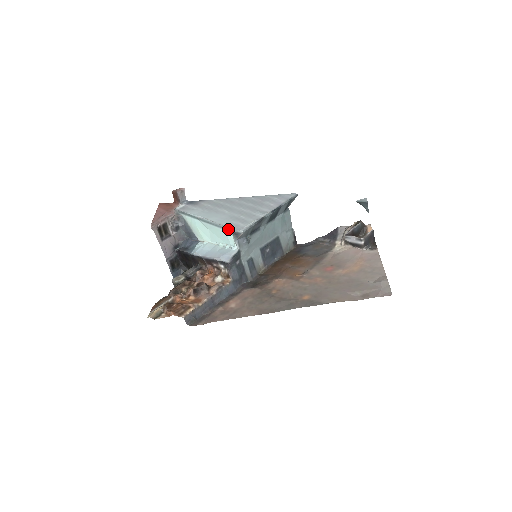
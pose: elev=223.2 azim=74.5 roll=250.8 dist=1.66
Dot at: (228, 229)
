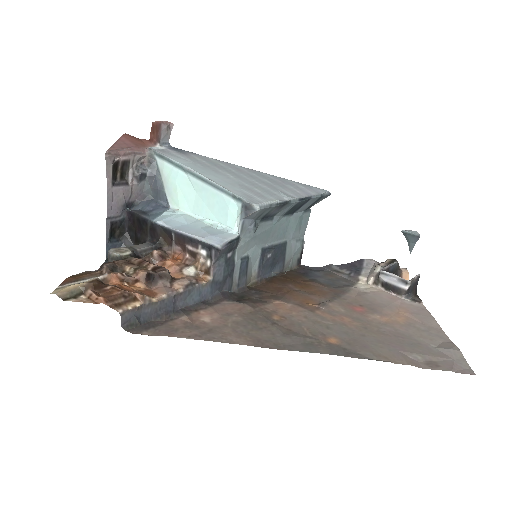
Dot at: (236, 197)
